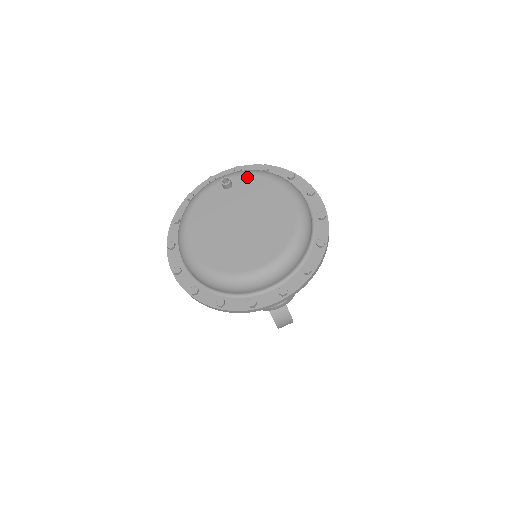
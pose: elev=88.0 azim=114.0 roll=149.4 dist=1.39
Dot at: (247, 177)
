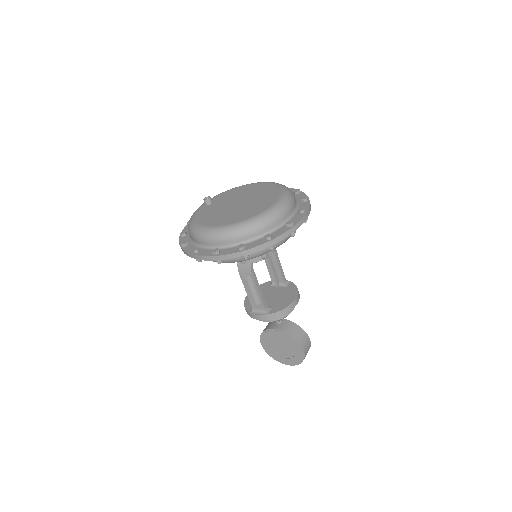
Dot at: (218, 195)
